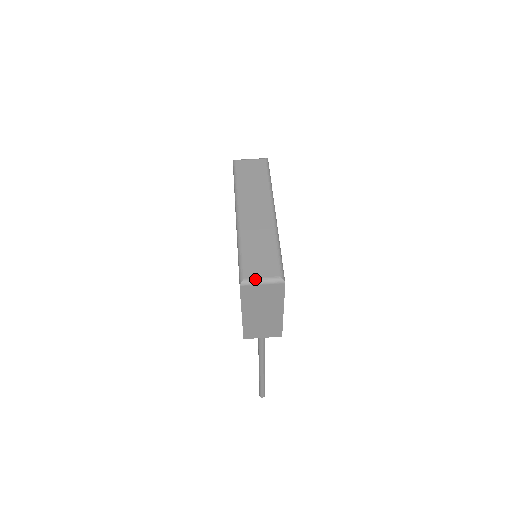
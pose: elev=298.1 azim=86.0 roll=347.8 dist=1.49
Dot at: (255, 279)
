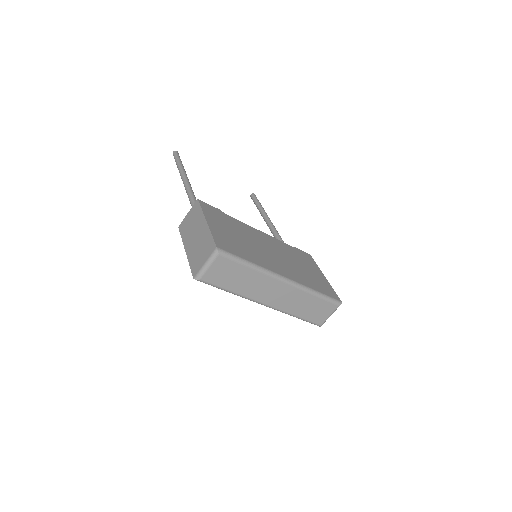
Dot at: occluded
